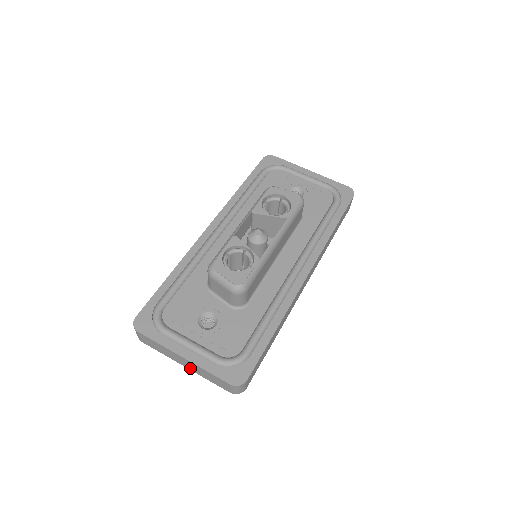
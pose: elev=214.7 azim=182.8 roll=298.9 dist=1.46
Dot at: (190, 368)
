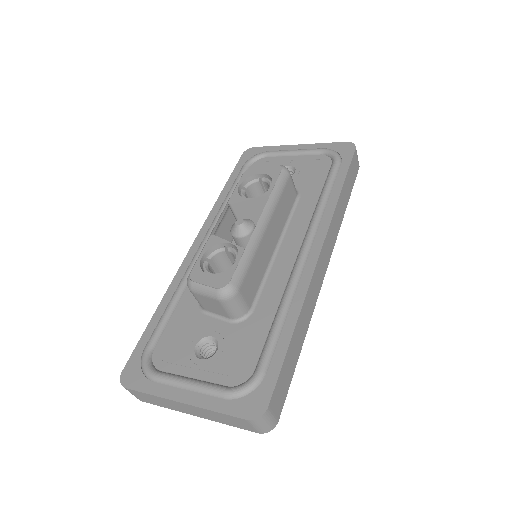
Dot at: (200, 415)
